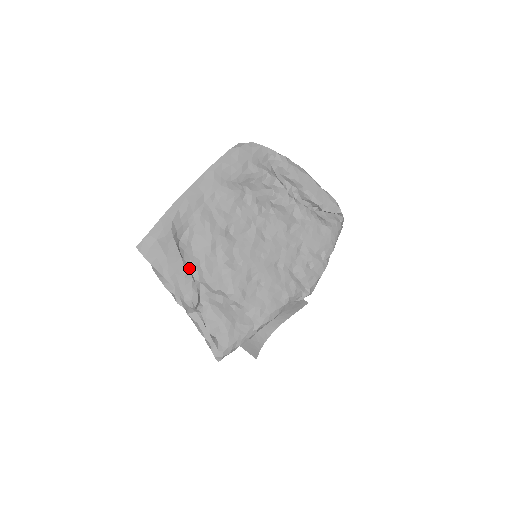
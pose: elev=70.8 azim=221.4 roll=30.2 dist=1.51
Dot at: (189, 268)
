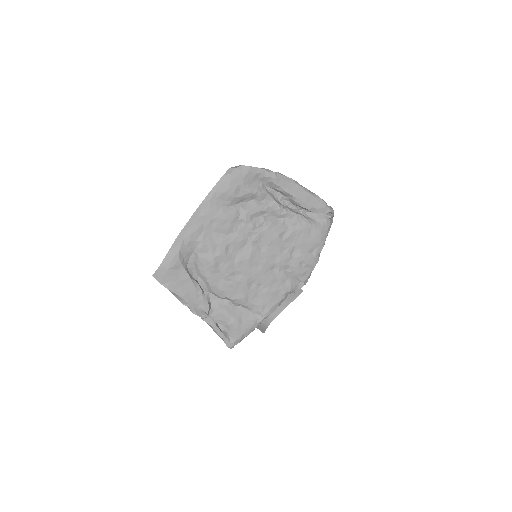
Dot at: (198, 285)
